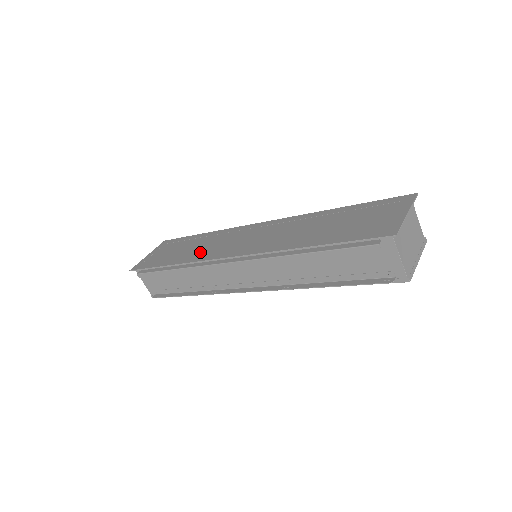
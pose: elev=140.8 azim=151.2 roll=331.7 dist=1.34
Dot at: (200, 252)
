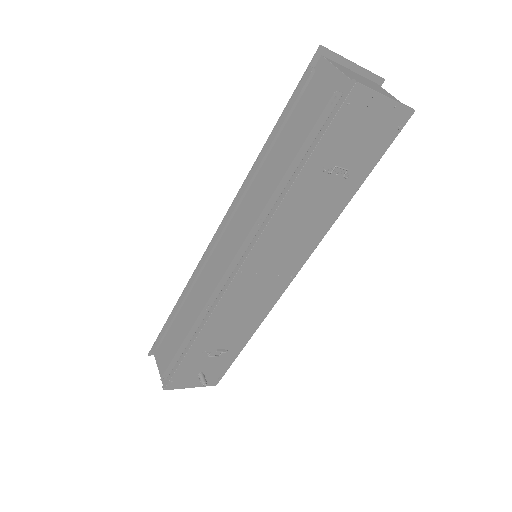
Dot at: occluded
